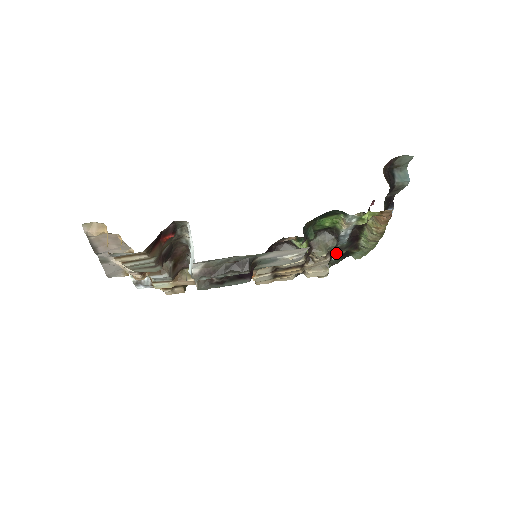
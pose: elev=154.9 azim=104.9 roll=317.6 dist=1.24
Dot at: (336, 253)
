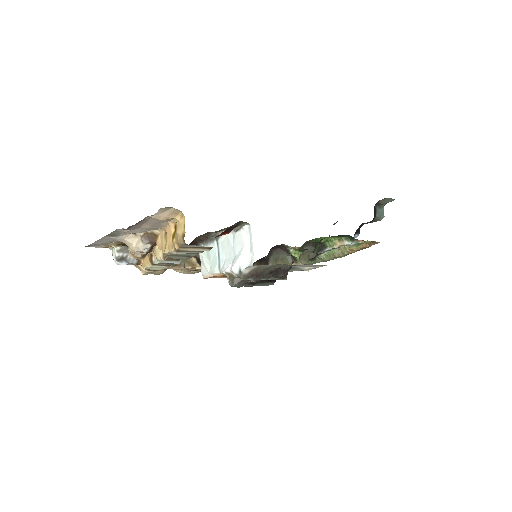
Dot at: occluded
